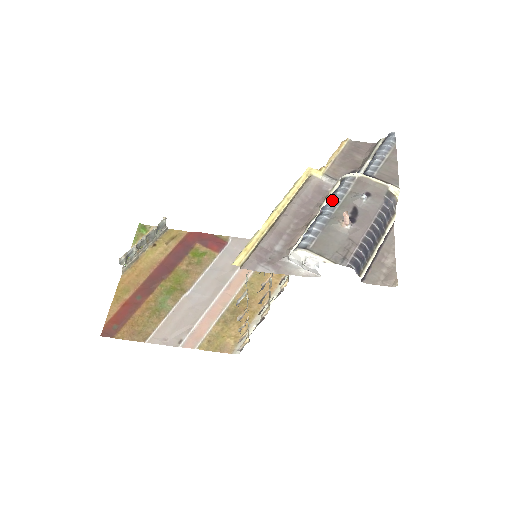
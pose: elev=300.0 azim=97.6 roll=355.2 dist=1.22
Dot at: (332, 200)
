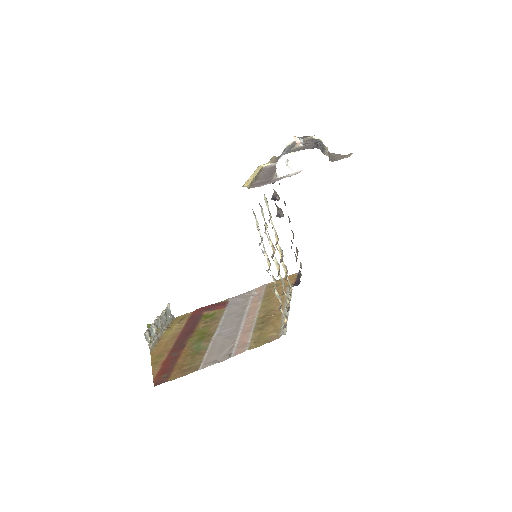
Dot at: occluded
